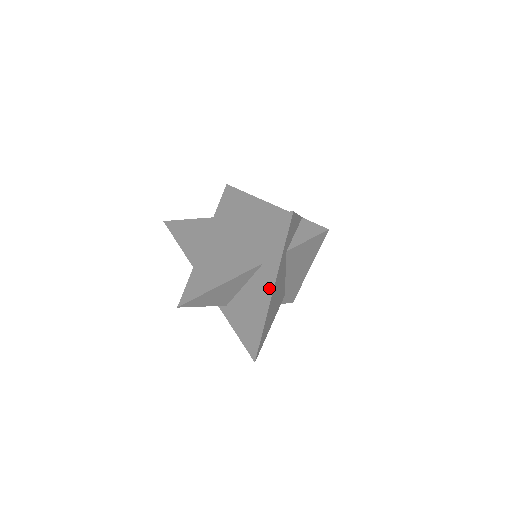
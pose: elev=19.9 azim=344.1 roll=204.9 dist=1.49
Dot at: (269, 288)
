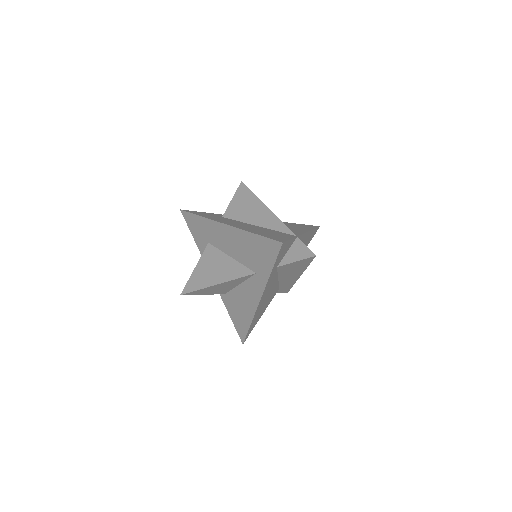
Dot at: (259, 294)
